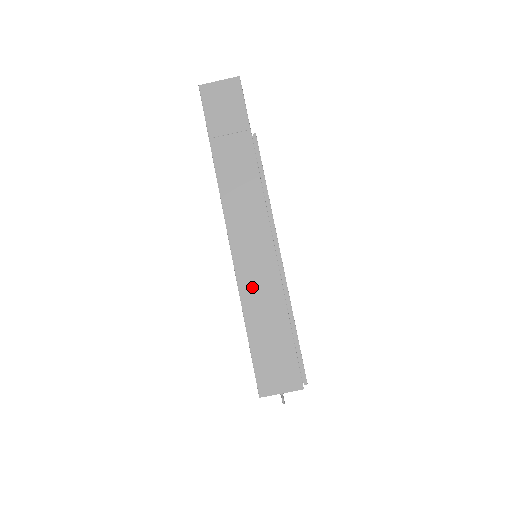
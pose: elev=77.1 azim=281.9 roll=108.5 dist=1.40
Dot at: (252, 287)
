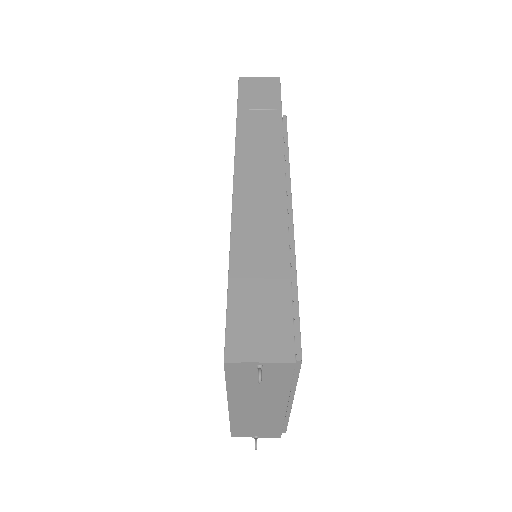
Dot at: (249, 231)
